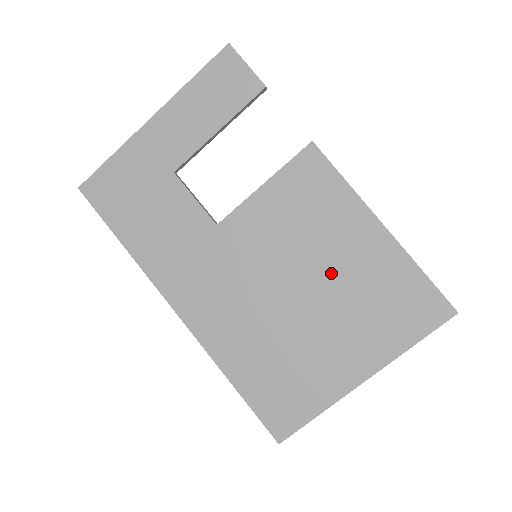
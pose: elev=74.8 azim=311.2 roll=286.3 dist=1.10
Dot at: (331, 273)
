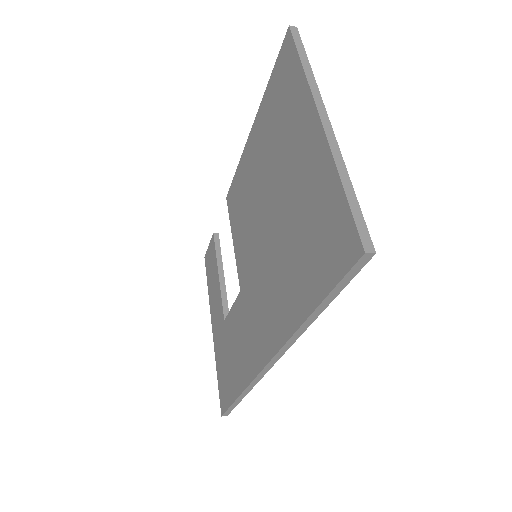
Dot at: (264, 176)
